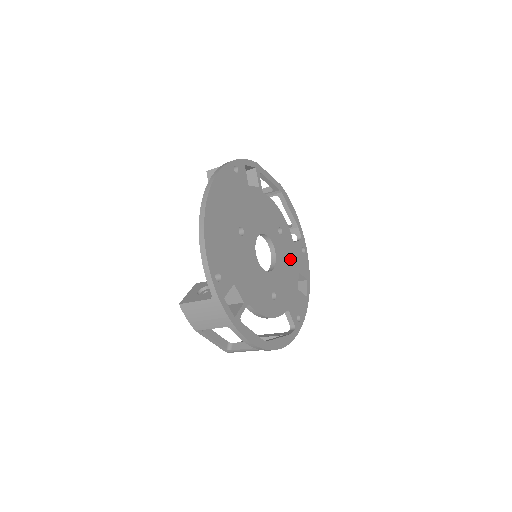
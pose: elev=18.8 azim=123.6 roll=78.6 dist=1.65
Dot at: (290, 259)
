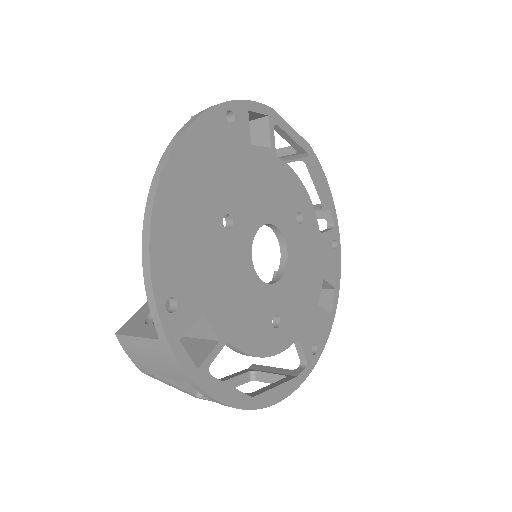
Dot at: (311, 260)
